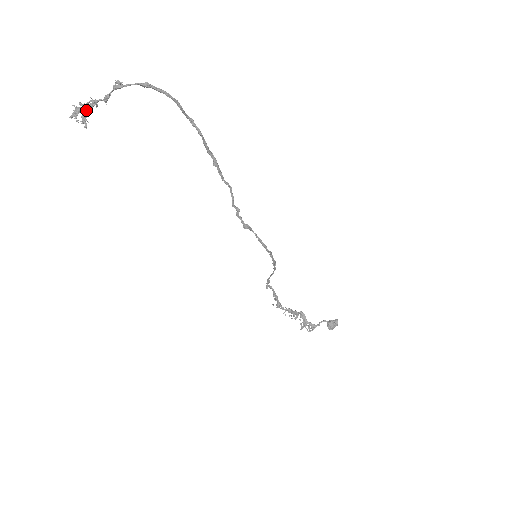
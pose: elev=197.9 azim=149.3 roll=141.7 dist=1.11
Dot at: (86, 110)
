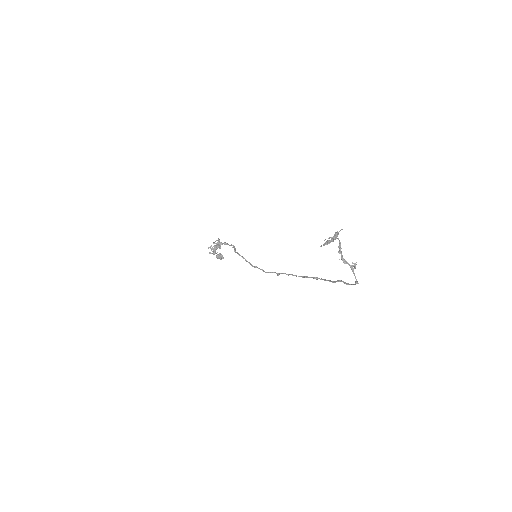
Dot at: (333, 238)
